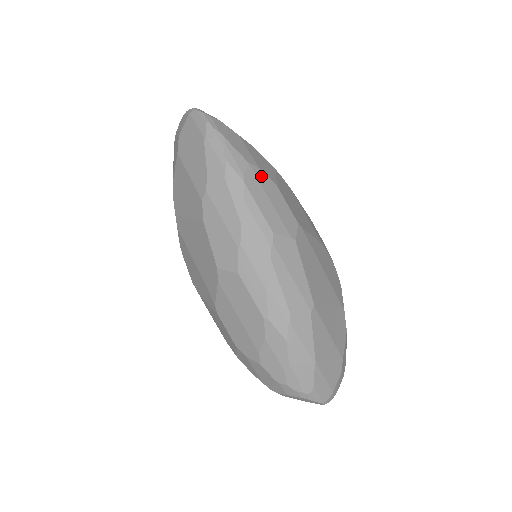
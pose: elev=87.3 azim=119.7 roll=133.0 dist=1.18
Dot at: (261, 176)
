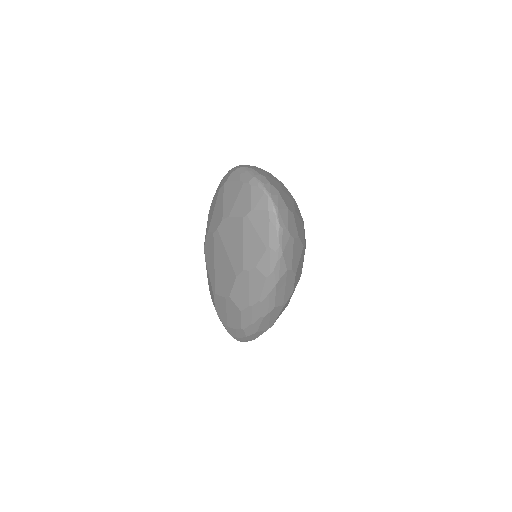
Dot at: (290, 275)
